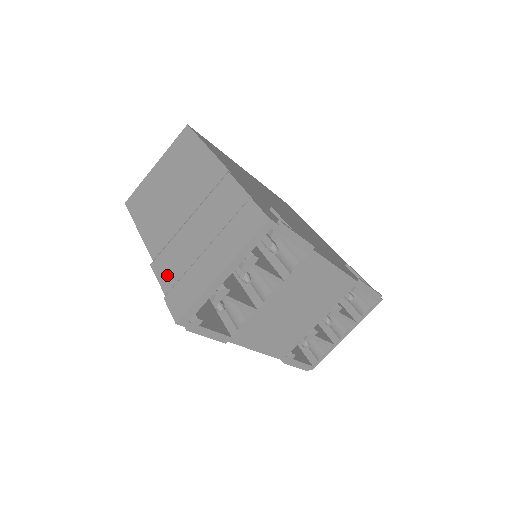
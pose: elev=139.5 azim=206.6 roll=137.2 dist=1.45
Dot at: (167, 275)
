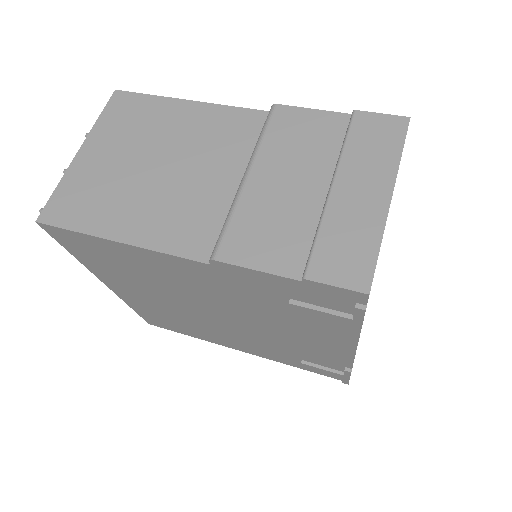
Dot at: (272, 253)
